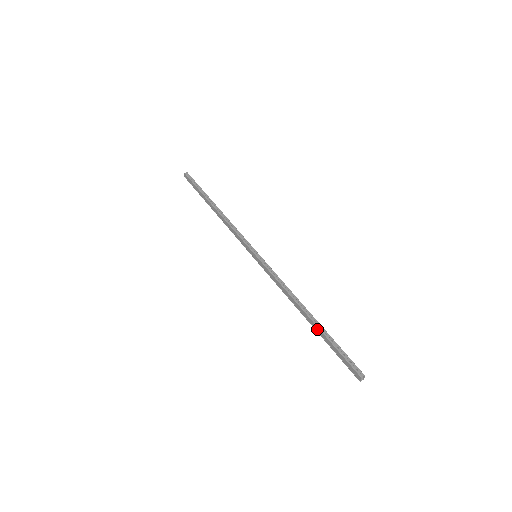
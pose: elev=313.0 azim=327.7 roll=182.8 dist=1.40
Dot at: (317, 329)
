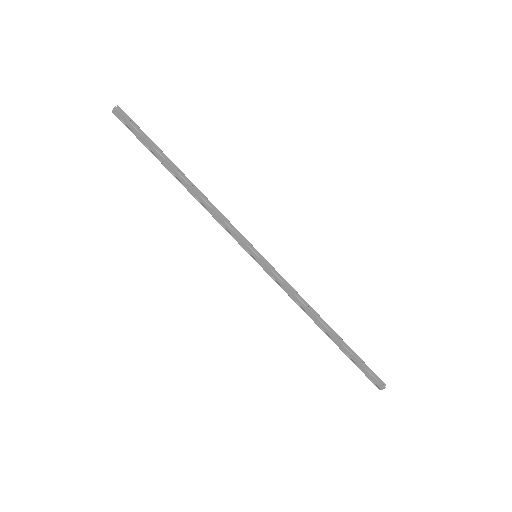
Dot at: (339, 344)
